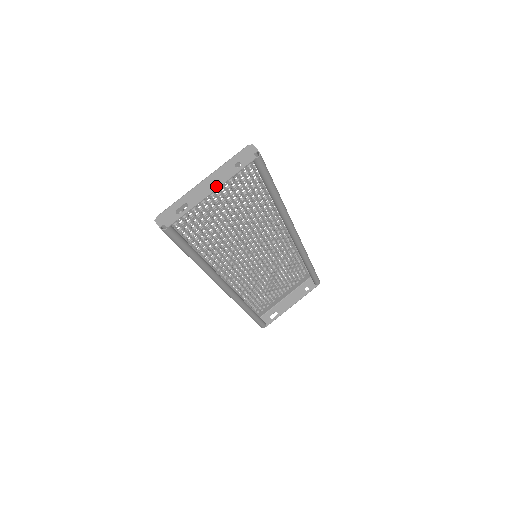
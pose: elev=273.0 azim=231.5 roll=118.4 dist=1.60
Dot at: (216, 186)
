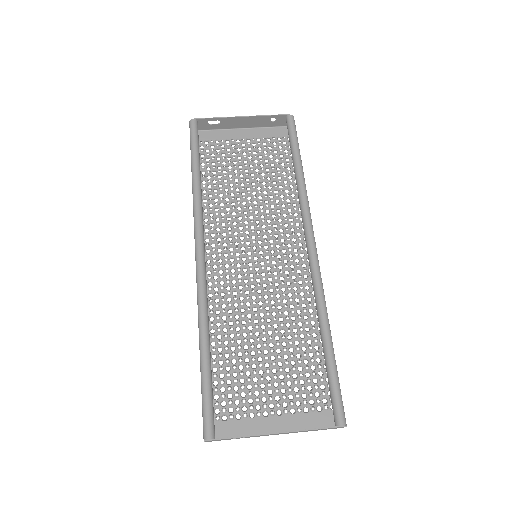
Dot at: (248, 118)
